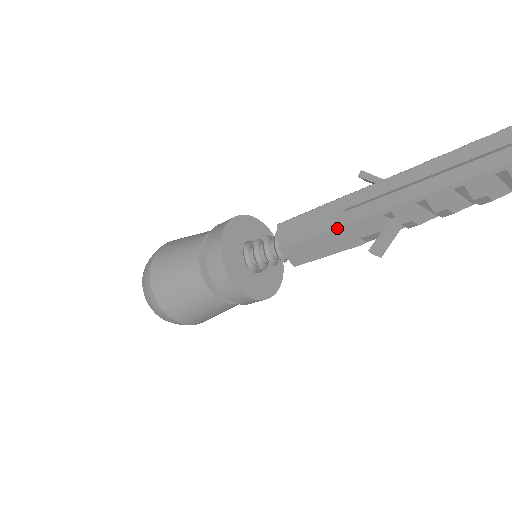
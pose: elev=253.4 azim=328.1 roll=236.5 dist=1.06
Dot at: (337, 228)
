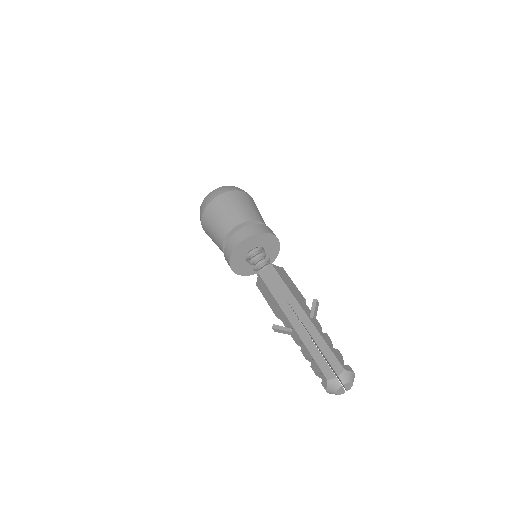
Dot at: (278, 303)
